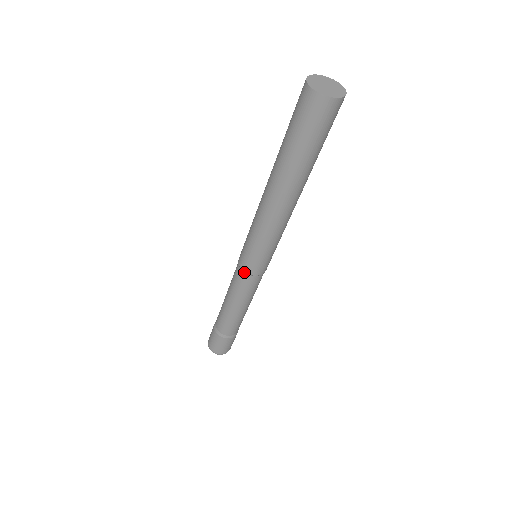
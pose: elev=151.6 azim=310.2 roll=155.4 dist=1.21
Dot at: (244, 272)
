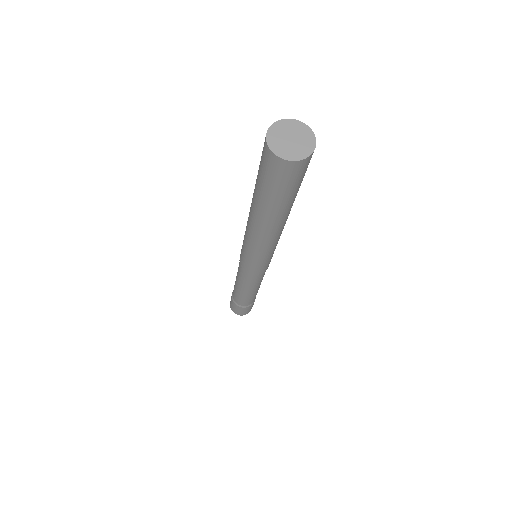
Dot at: (241, 265)
